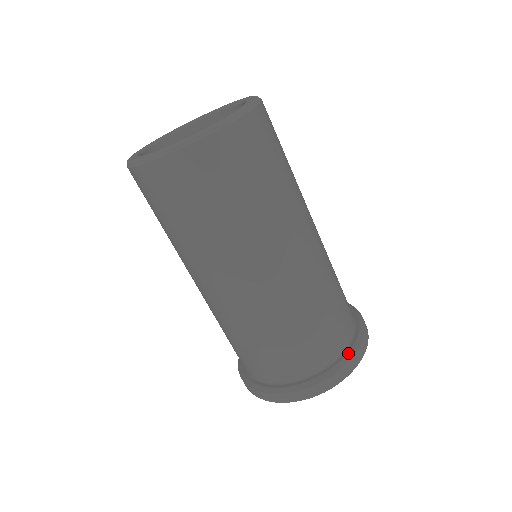
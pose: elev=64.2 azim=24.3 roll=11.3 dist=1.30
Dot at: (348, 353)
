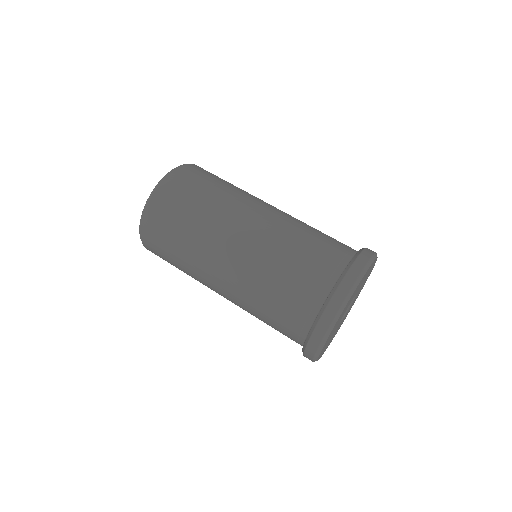
Dot at: occluded
